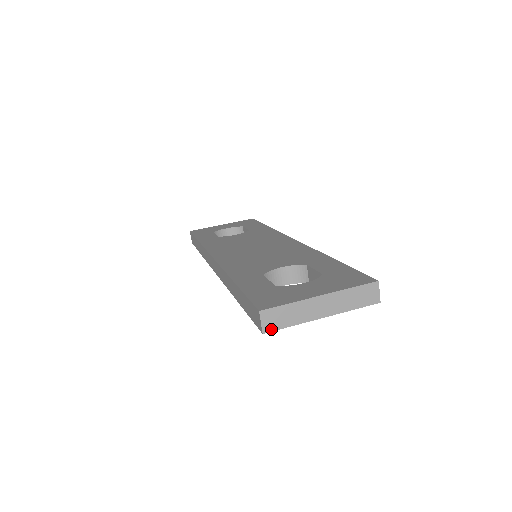
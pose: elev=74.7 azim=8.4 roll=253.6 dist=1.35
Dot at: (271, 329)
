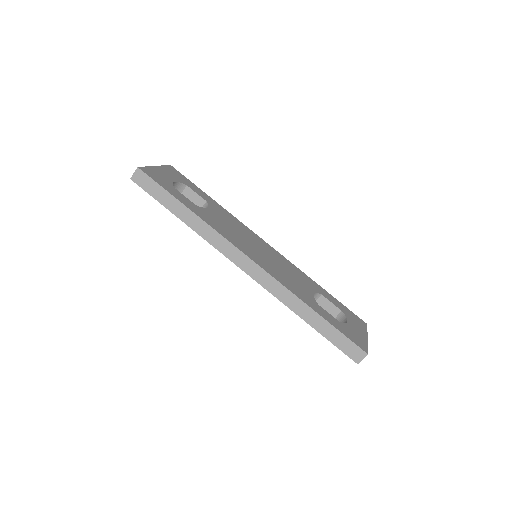
Dot at: (359, 361)
